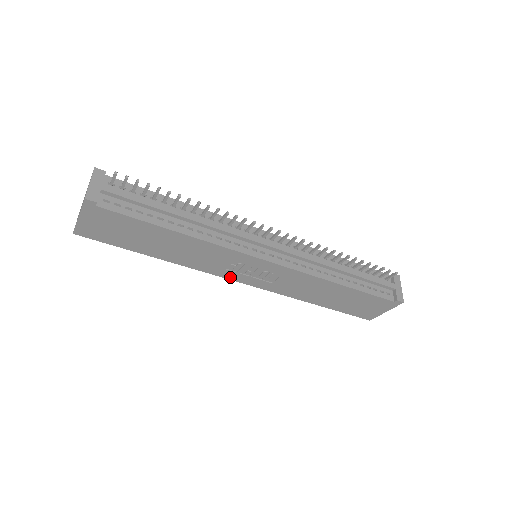
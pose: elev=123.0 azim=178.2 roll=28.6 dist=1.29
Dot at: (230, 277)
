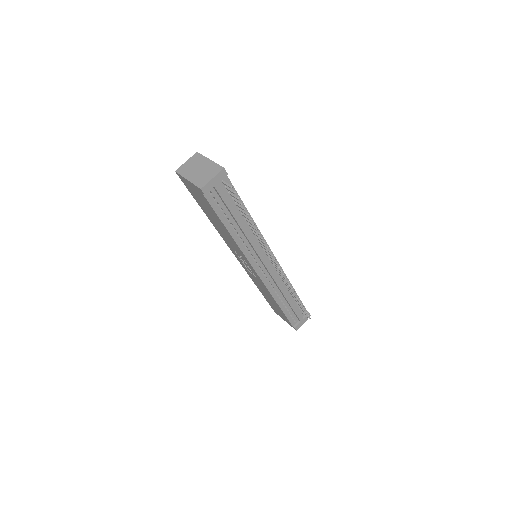
Dot at: (232, 250)
